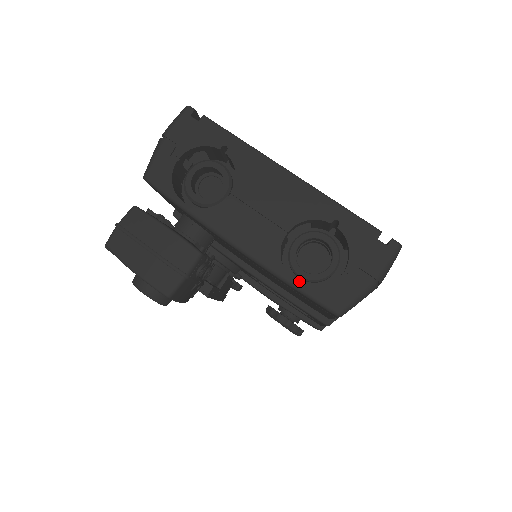
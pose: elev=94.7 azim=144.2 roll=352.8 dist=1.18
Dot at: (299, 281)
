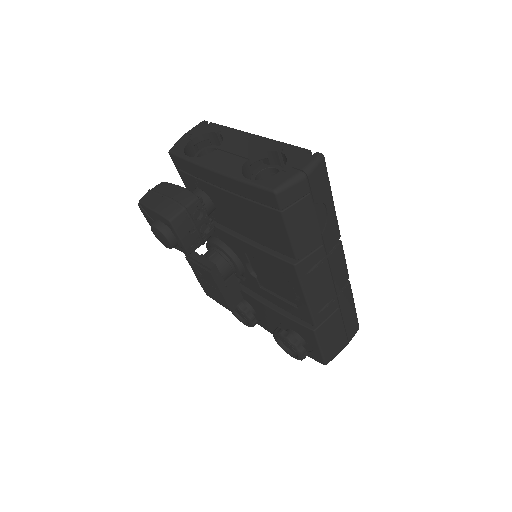
Dot at: occluded
